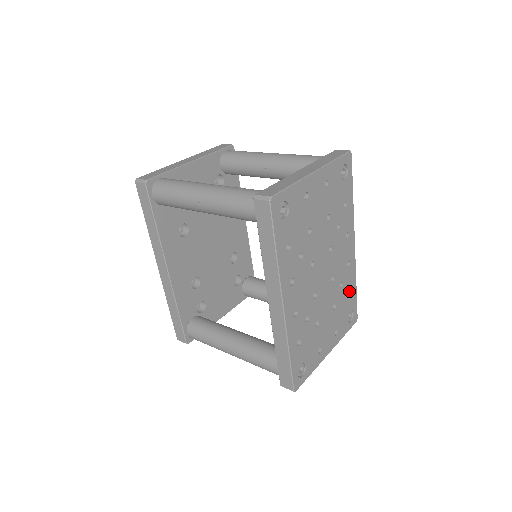
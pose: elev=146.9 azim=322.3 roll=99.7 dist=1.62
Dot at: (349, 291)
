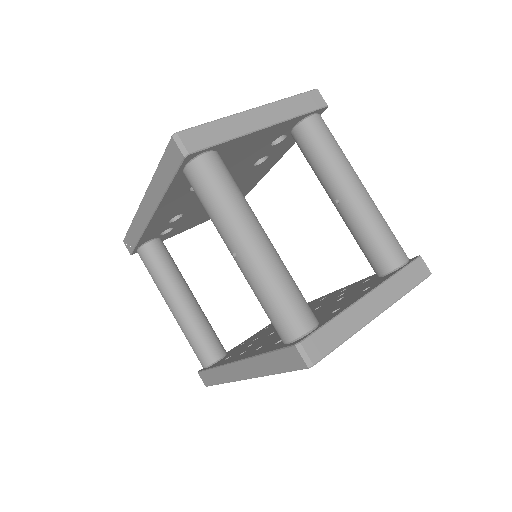
Dot at: occluded
